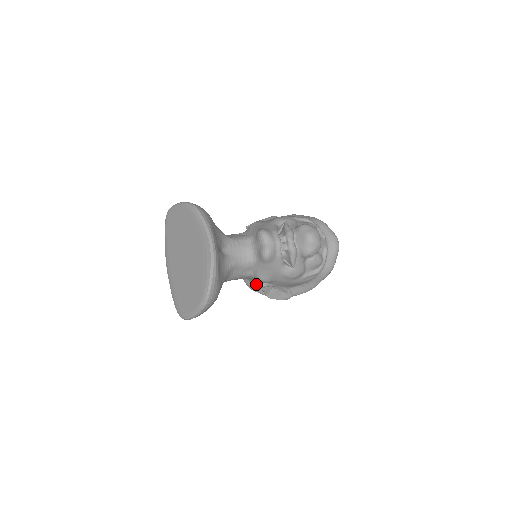
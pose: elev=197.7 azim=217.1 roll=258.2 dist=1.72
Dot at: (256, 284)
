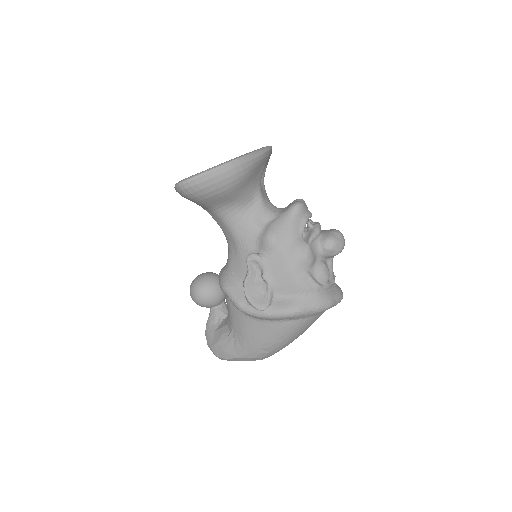
Dot at: (250, 254)
